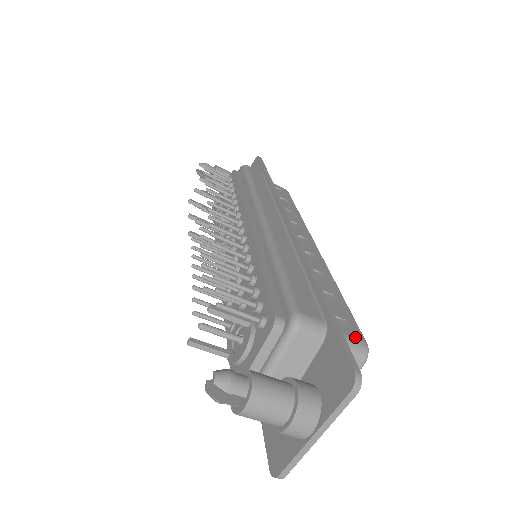
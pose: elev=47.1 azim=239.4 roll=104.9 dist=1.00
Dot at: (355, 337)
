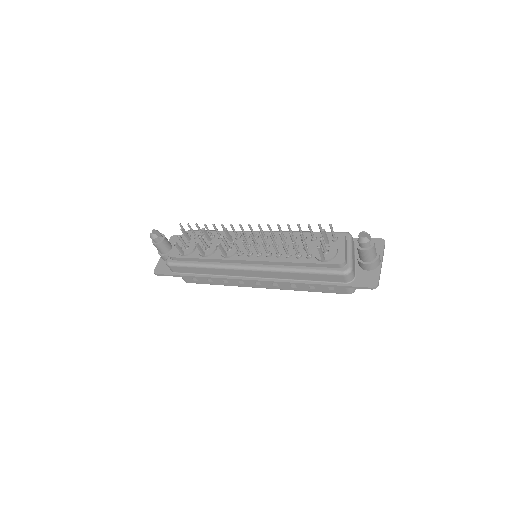
Dot at: occluded
